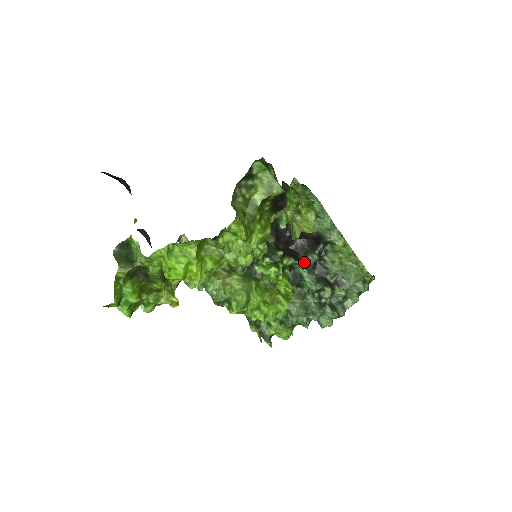
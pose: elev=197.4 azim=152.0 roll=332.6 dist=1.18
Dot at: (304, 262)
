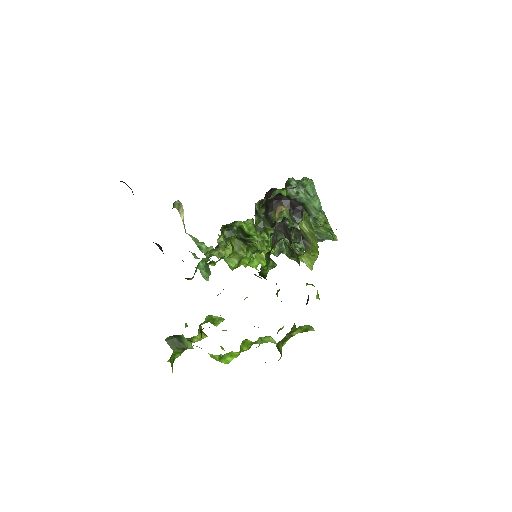
Dot at: occluded
